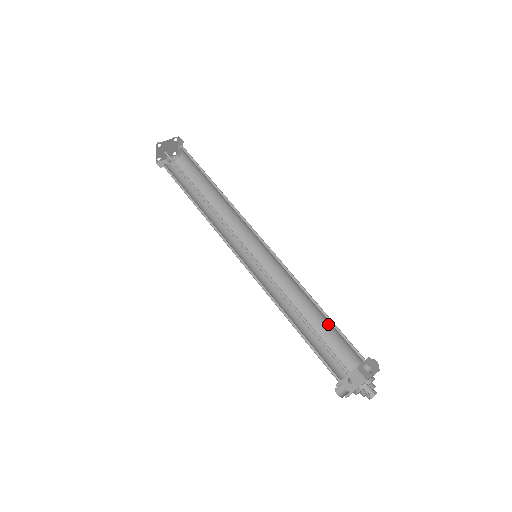
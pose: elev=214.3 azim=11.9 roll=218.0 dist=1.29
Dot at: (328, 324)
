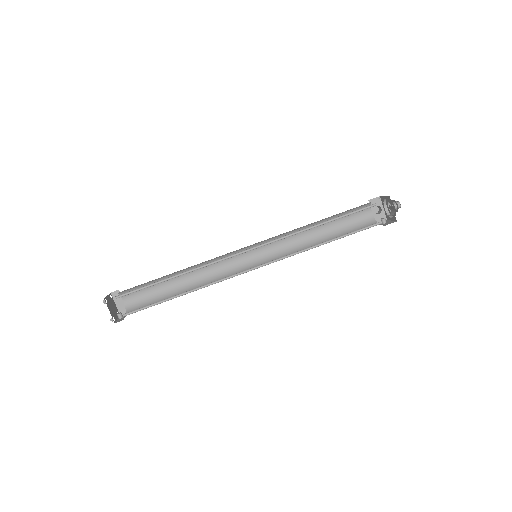
Dot at: (334, 226)
